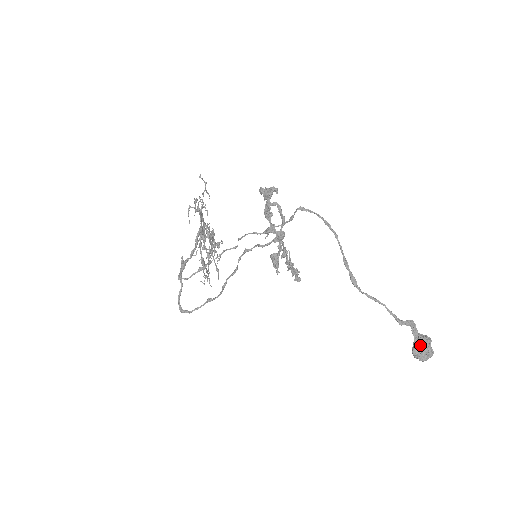
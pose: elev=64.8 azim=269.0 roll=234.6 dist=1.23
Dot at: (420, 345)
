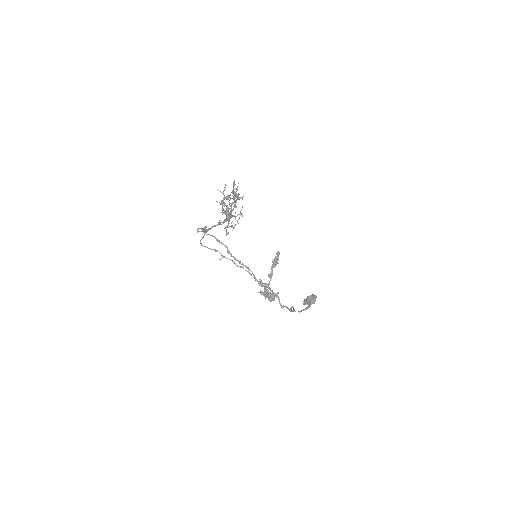
Dot at: occluded
